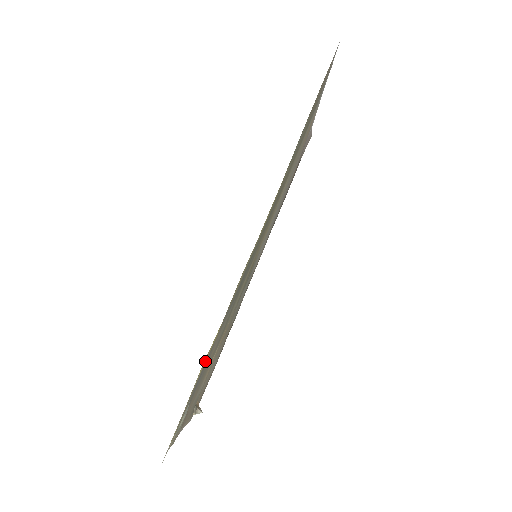
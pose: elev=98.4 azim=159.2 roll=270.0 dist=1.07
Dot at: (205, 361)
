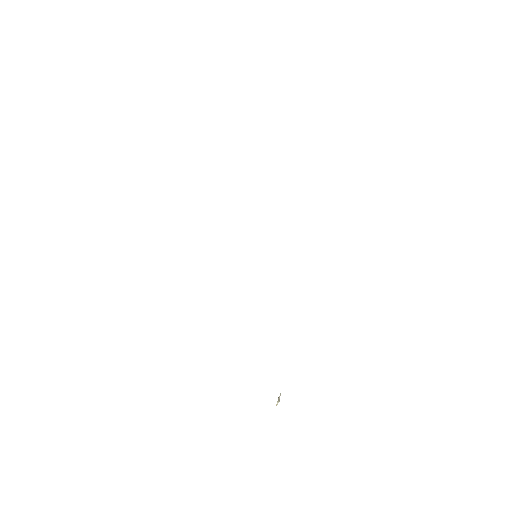
Dot at: occluded
